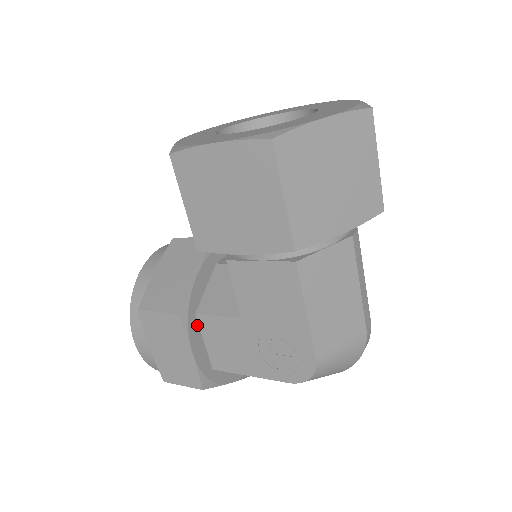
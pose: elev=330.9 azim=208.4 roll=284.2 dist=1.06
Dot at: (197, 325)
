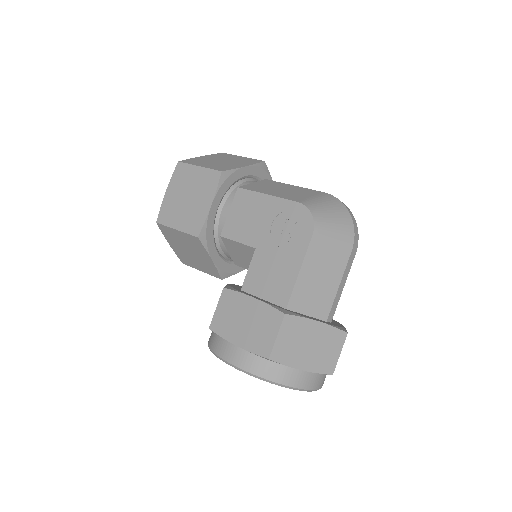
Dot at: occluded
